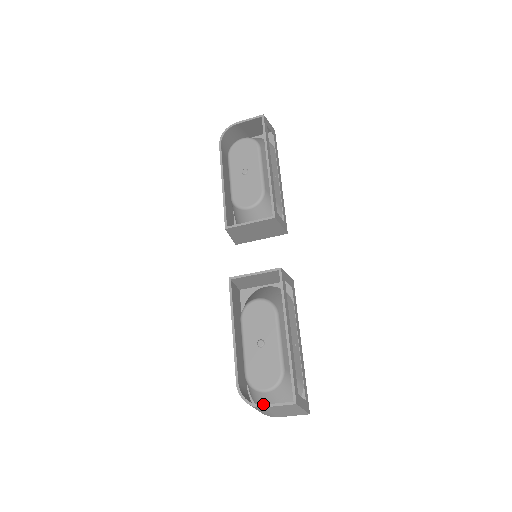
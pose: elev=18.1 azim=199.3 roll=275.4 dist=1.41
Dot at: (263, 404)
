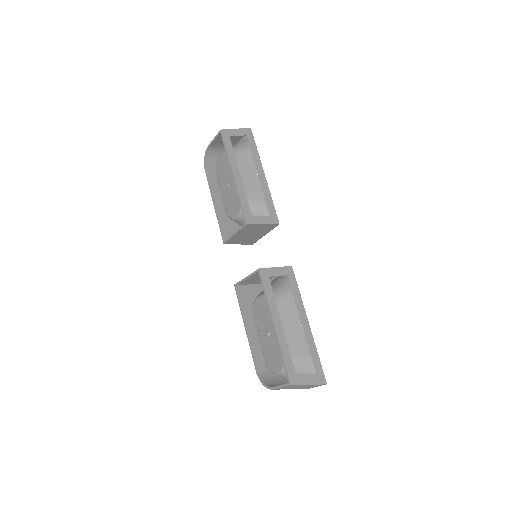
Dot at: occluded
